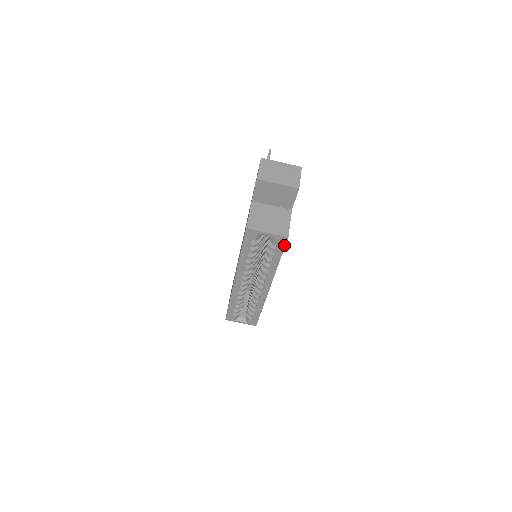
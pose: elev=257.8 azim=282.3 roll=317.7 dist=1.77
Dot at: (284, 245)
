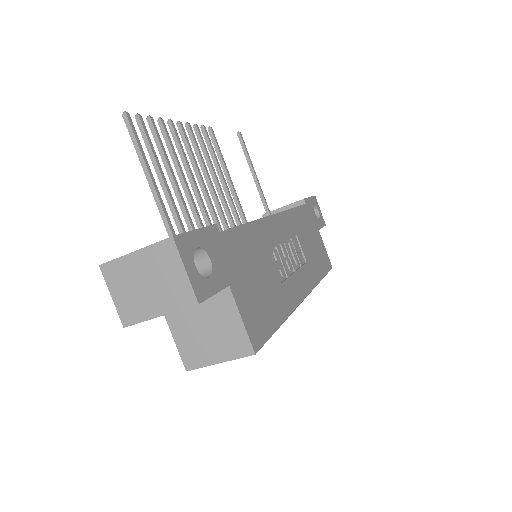
Dot at: (262, 344)
